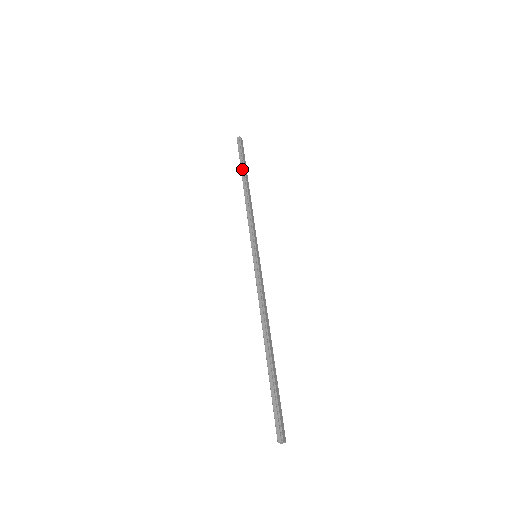
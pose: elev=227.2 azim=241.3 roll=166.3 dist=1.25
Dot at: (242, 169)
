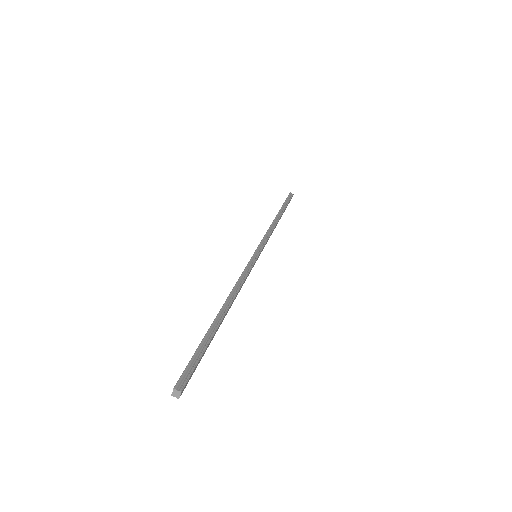
Dot at: (283, 208)
